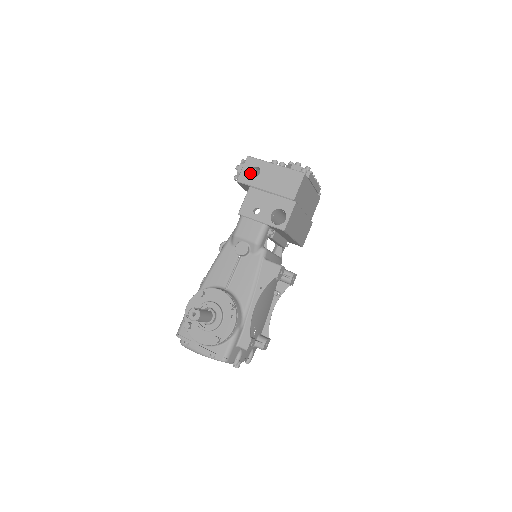
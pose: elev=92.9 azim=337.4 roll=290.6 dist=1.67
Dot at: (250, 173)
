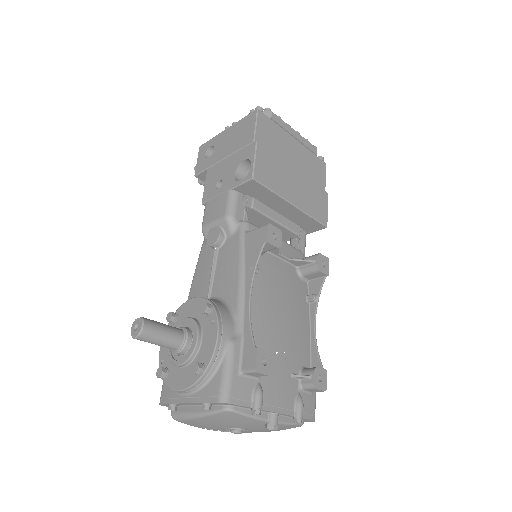
Dot at: (205, 158)
